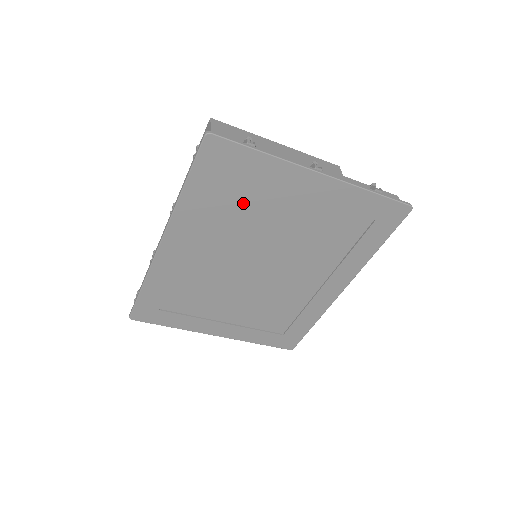
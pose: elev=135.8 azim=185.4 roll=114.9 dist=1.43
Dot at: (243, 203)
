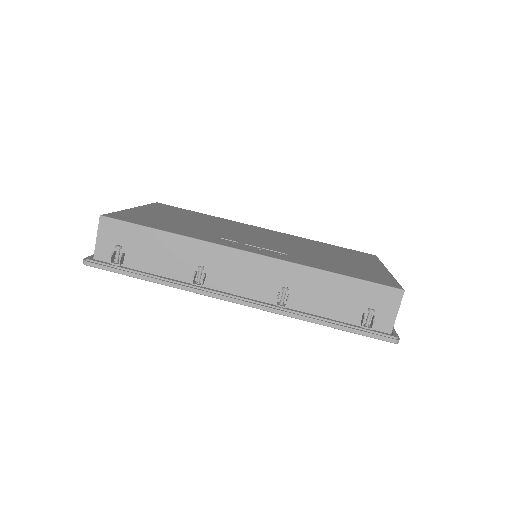
Dot at: occluded
